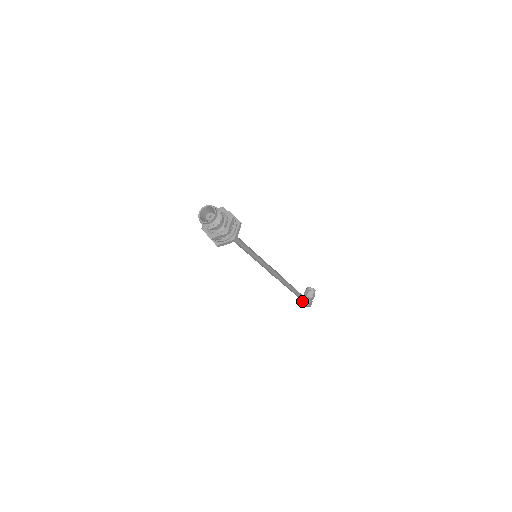
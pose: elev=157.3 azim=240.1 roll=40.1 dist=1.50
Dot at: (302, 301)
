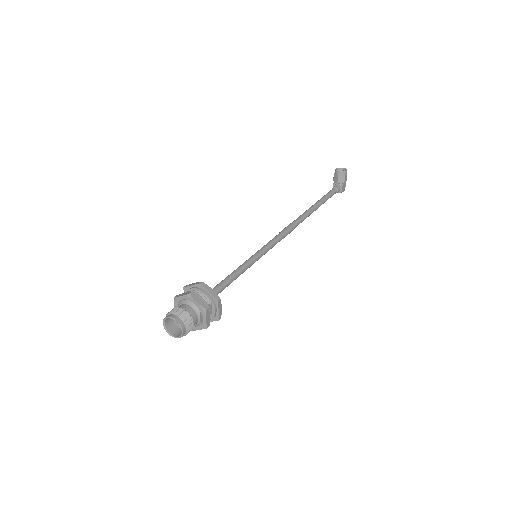
Dot at: occluded
